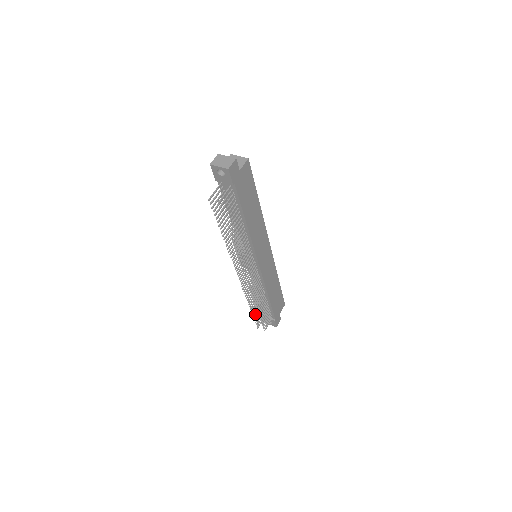
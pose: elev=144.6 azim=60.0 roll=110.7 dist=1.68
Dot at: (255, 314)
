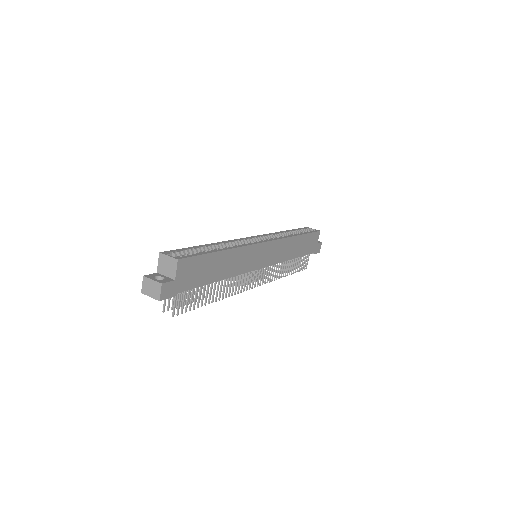
Dot at: occluded
